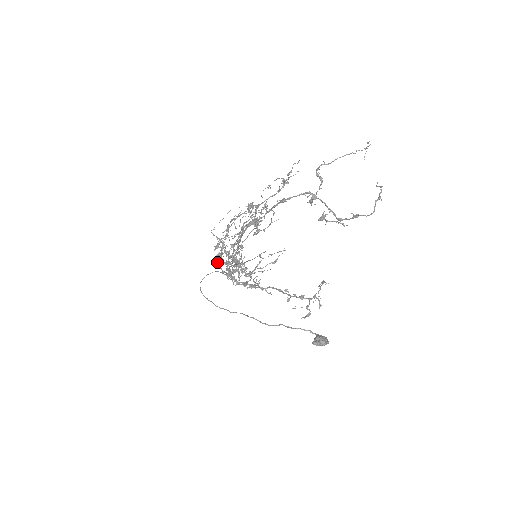
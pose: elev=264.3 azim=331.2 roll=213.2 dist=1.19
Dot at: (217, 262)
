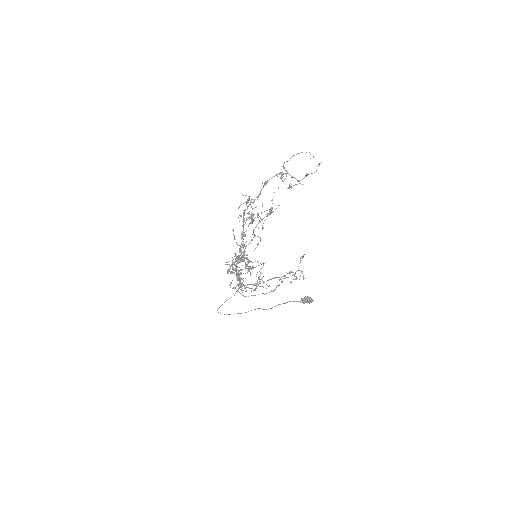
Dot at: occluded
